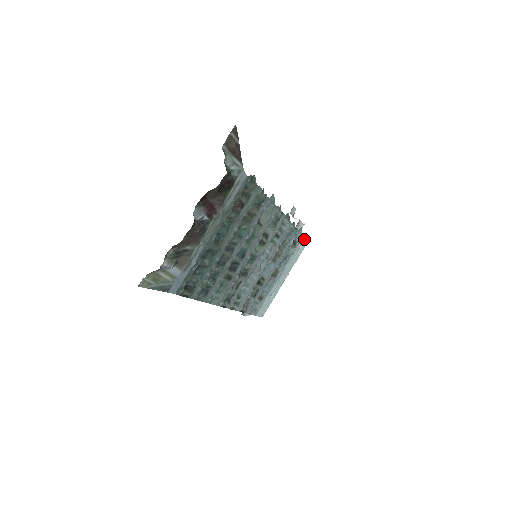
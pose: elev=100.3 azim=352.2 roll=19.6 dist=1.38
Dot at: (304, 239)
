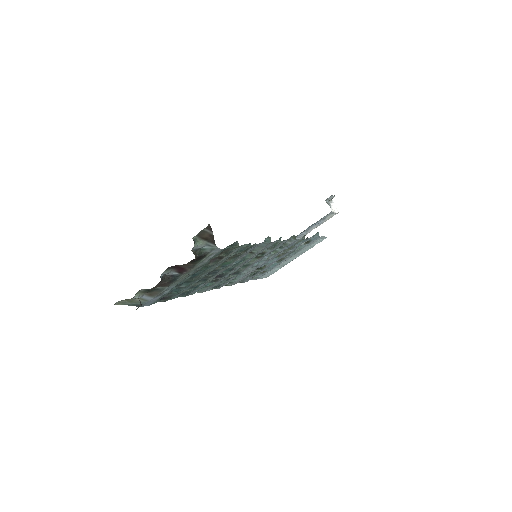
Dot at: (323, 237)
